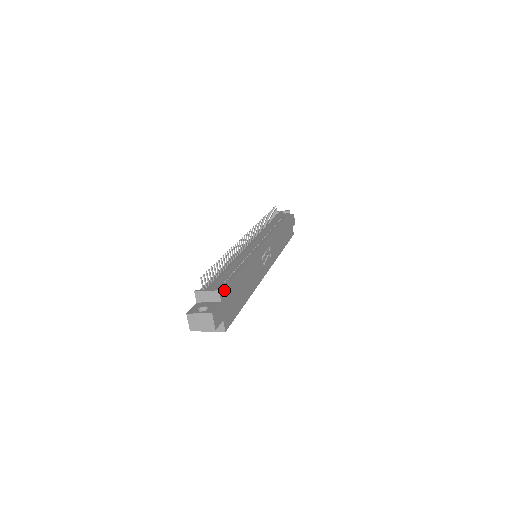
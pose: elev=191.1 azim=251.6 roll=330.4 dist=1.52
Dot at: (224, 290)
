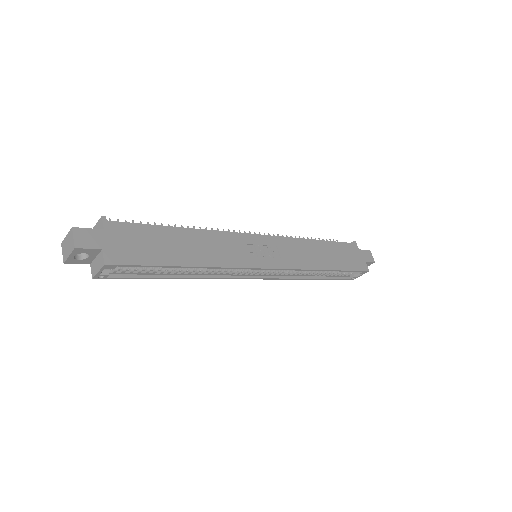
Dot at: (118, 223)
